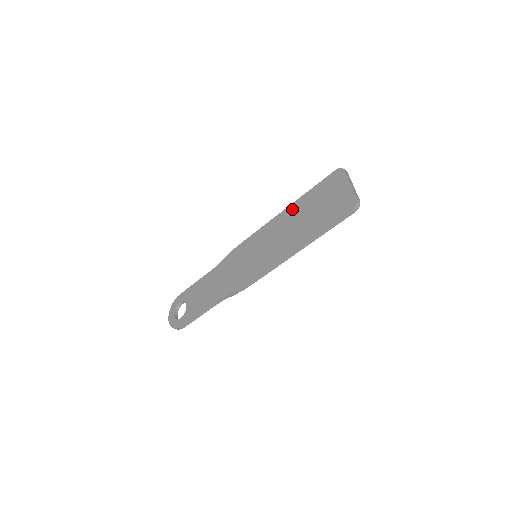
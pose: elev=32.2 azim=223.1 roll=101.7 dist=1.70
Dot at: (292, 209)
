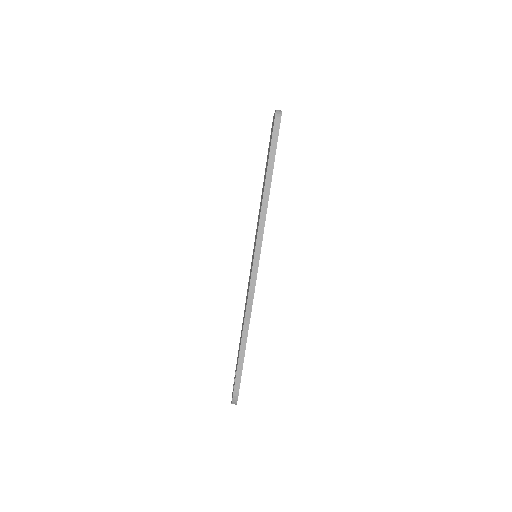
Dot at: (262, 189)
